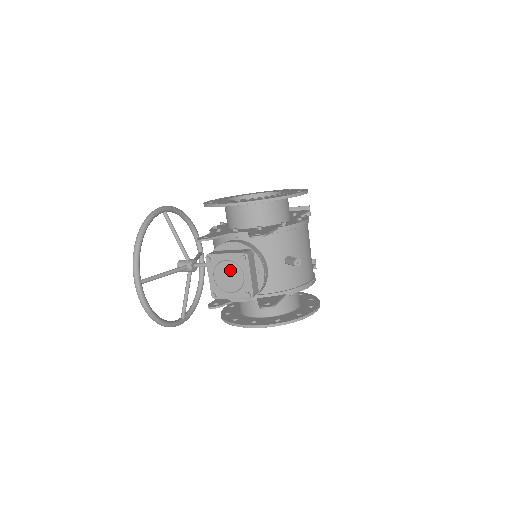
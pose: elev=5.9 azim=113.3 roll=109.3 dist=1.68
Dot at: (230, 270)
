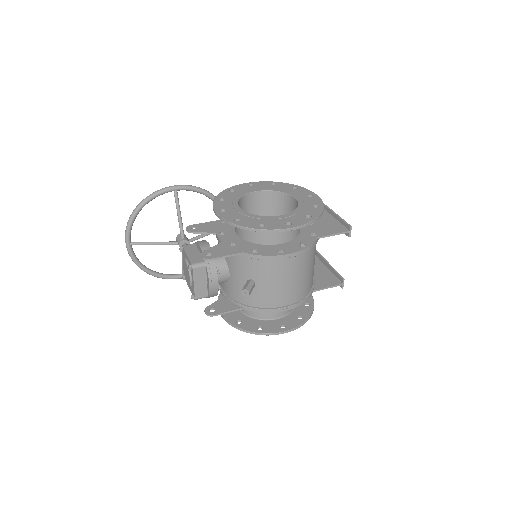
Dot at: (187, 269)
